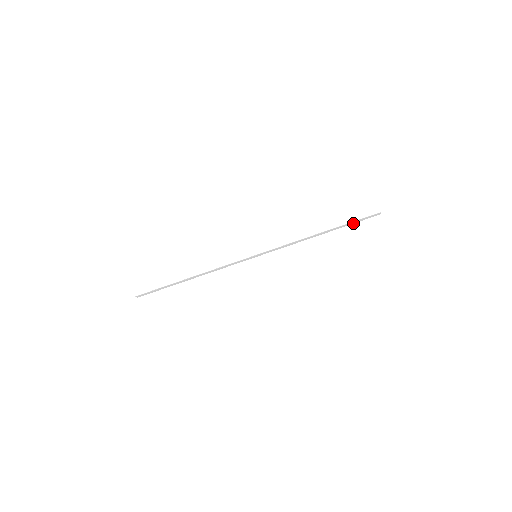
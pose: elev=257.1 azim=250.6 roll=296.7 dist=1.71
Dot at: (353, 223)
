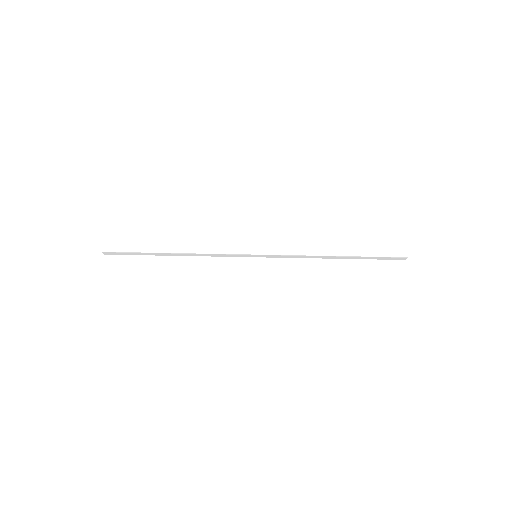
Dot at: occluded
